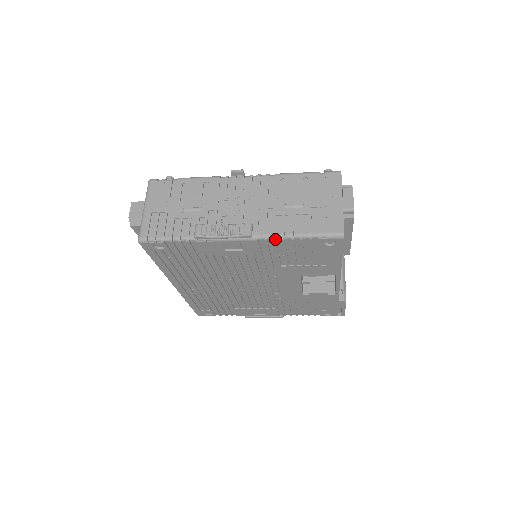
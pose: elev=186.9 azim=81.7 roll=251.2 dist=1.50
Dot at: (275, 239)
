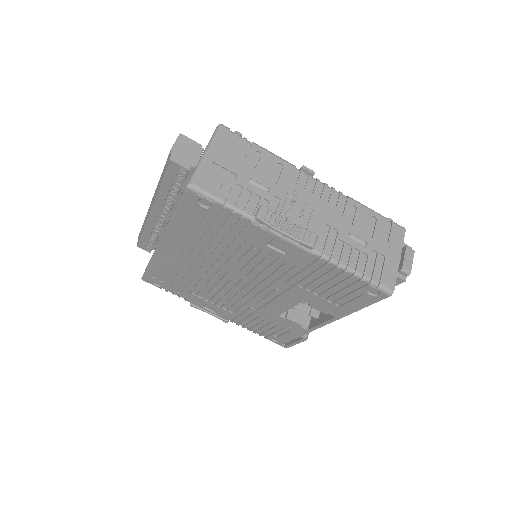
Dot at: (330, 263)
